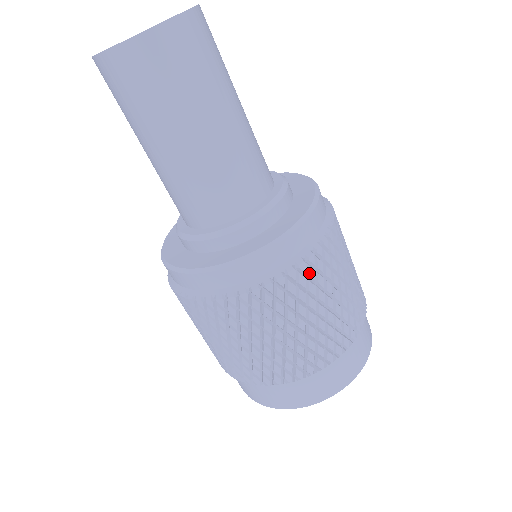
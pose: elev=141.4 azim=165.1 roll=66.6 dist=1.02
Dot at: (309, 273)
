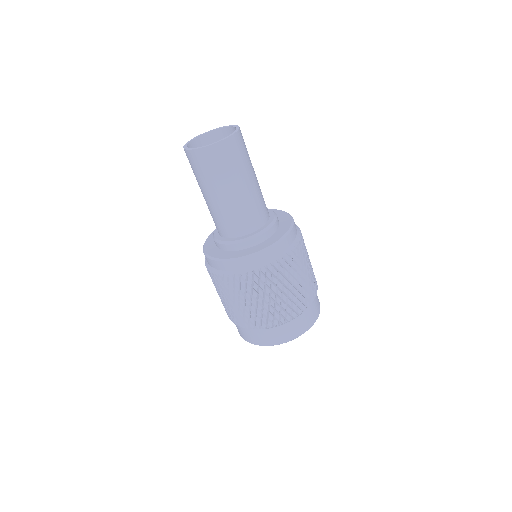
Dot at: (254, 280)
